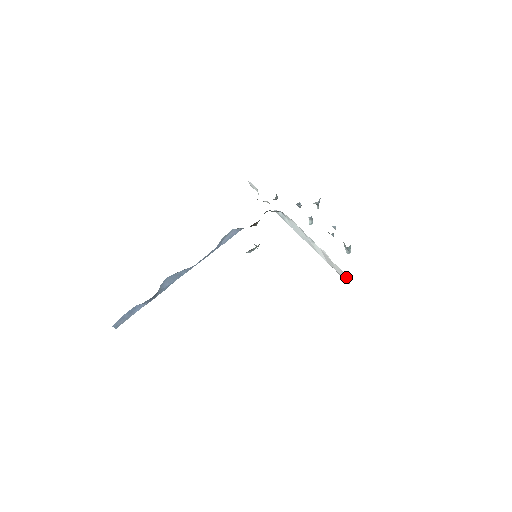
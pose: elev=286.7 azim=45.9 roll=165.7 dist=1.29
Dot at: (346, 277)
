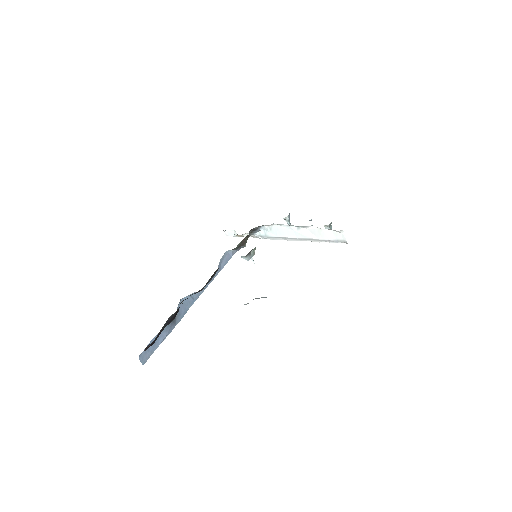
Dot at: (340, 235)
